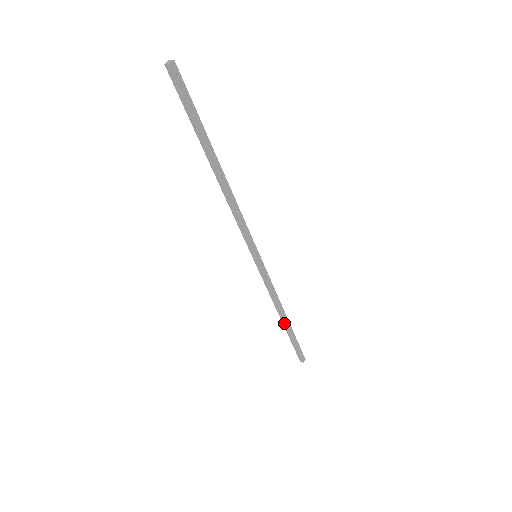
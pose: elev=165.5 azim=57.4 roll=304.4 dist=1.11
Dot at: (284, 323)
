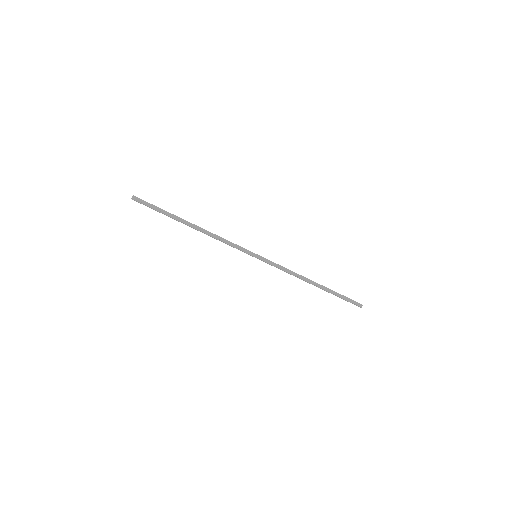
Dot at: occluded
